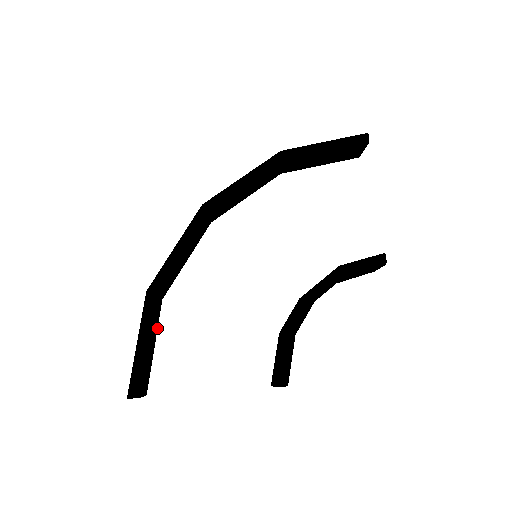
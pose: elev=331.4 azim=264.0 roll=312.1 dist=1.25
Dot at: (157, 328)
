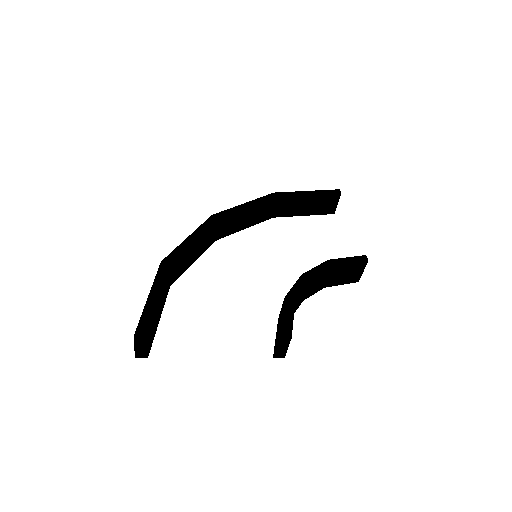
Dot at: occluded
